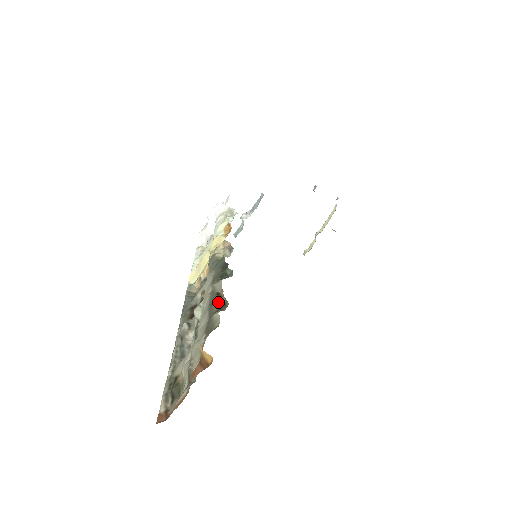
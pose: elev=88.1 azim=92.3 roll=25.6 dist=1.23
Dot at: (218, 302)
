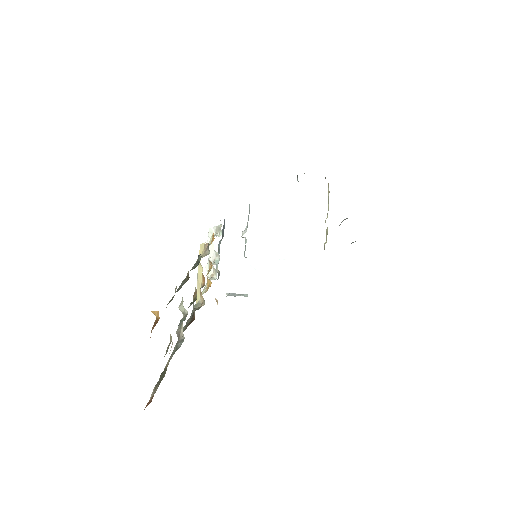
Dot at: (185, 282)
